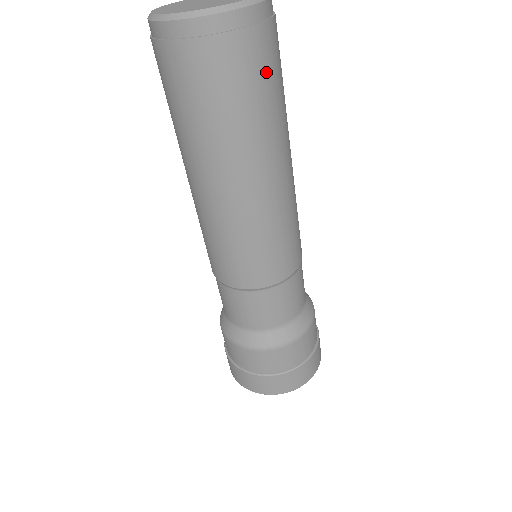
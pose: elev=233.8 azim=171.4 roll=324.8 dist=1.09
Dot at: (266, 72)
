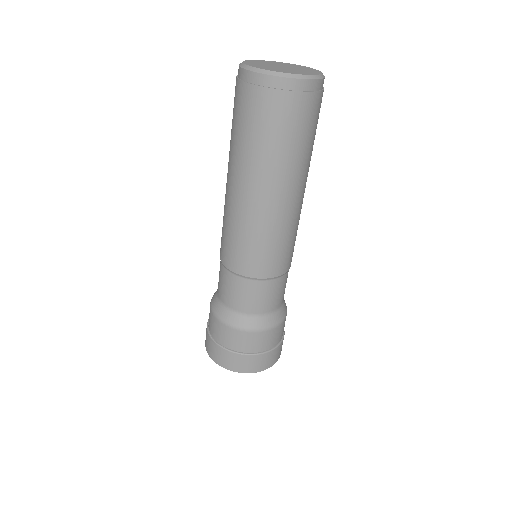
Dot at: occluded
